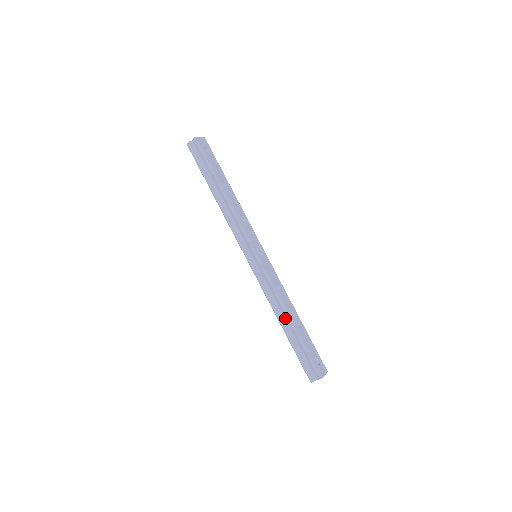
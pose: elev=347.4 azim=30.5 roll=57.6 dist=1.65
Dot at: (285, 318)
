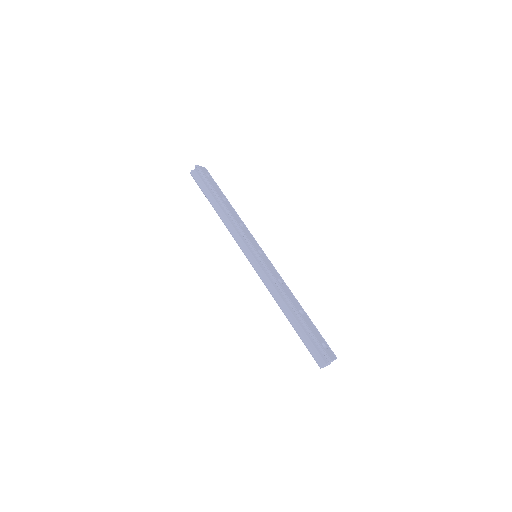
Dot at: (288, 307)
